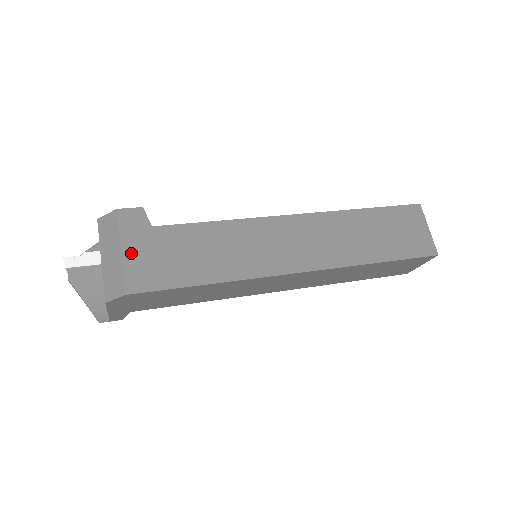
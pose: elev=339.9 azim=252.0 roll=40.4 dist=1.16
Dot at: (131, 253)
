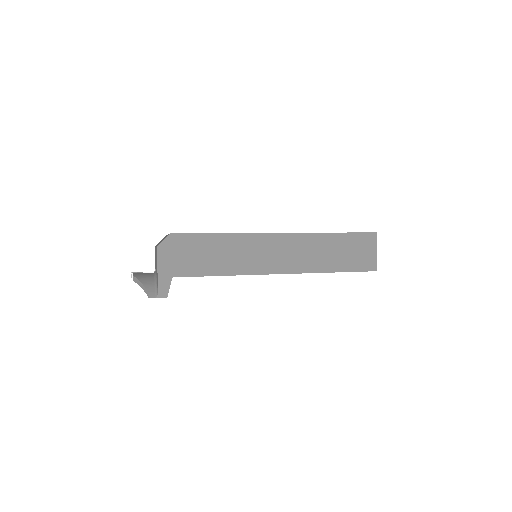
Dot at: occluded
